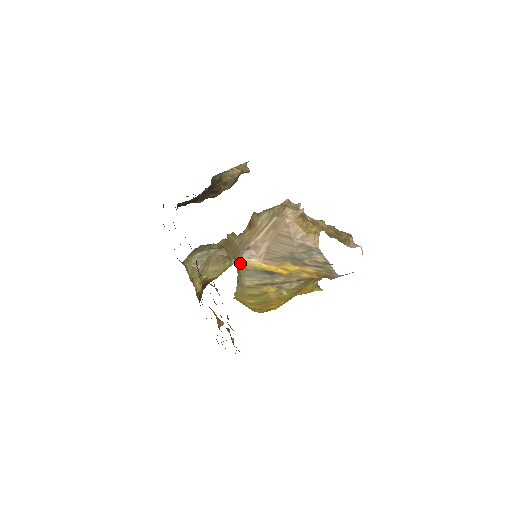
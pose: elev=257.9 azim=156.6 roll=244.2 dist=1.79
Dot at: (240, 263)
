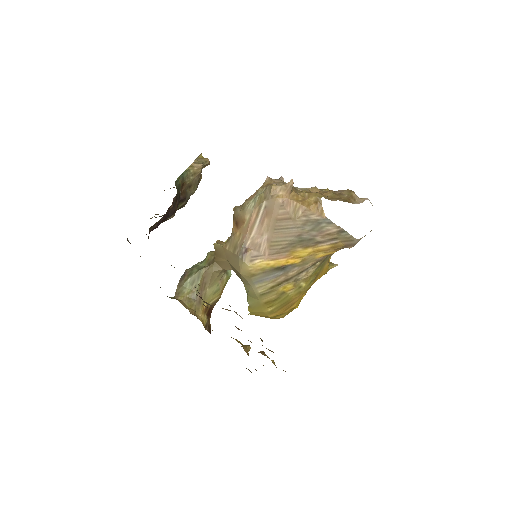
Dot at: (243, 271)
